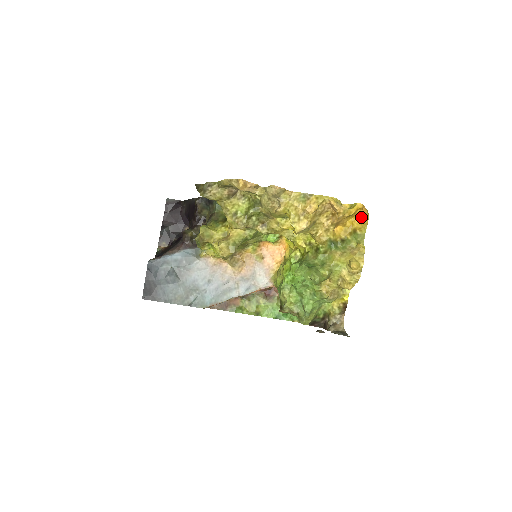
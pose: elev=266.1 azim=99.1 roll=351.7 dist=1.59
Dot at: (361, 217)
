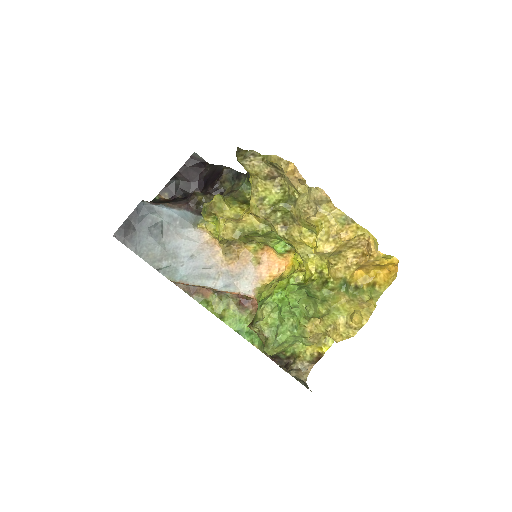
Dot at: (389, 273)
